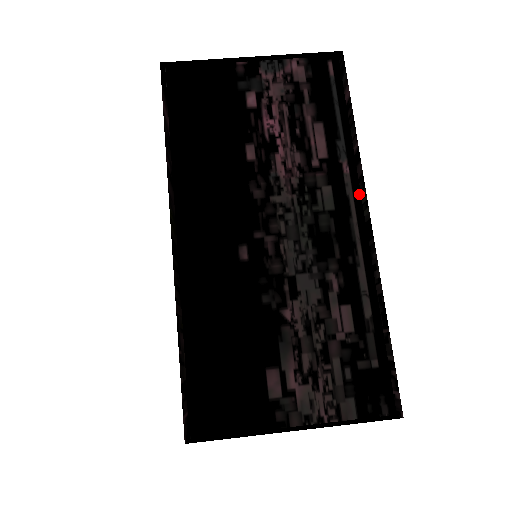
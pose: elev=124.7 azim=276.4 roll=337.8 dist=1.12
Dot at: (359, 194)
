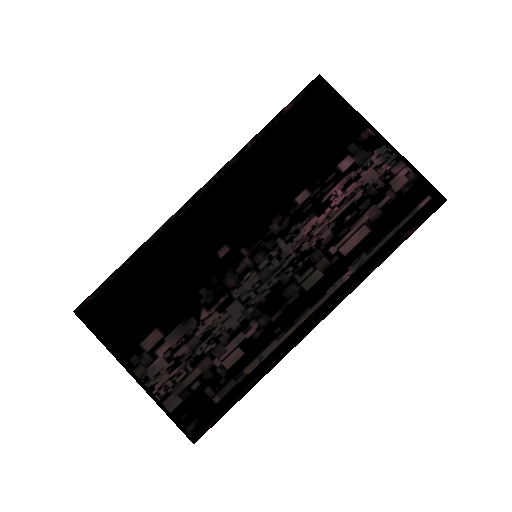
Dot at: (334, 300)
